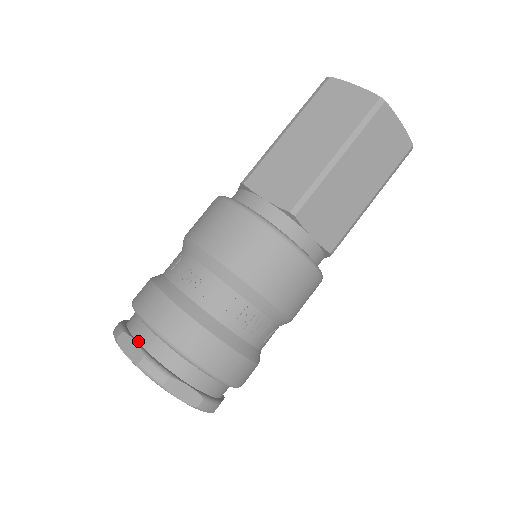
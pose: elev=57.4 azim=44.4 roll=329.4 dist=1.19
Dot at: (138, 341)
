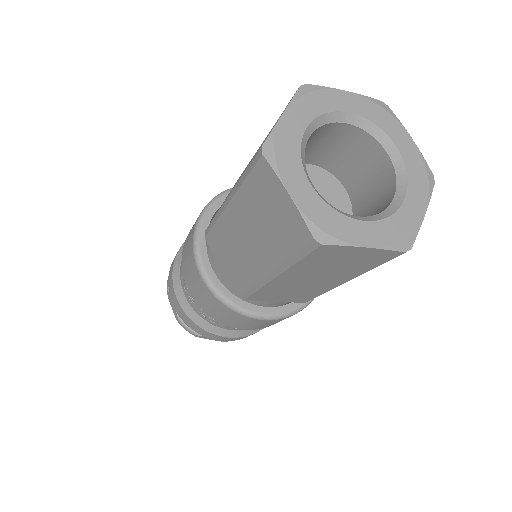
Dot at: occluded
